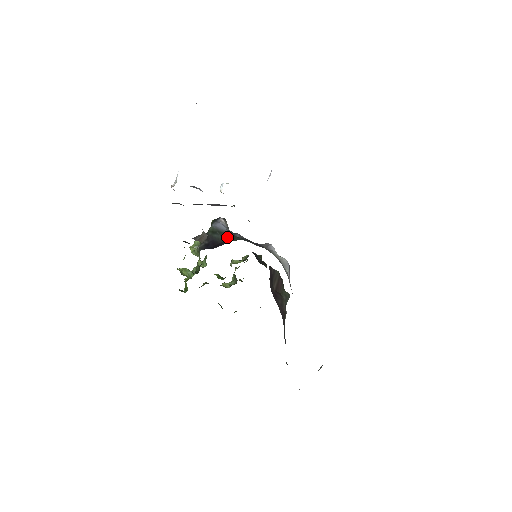
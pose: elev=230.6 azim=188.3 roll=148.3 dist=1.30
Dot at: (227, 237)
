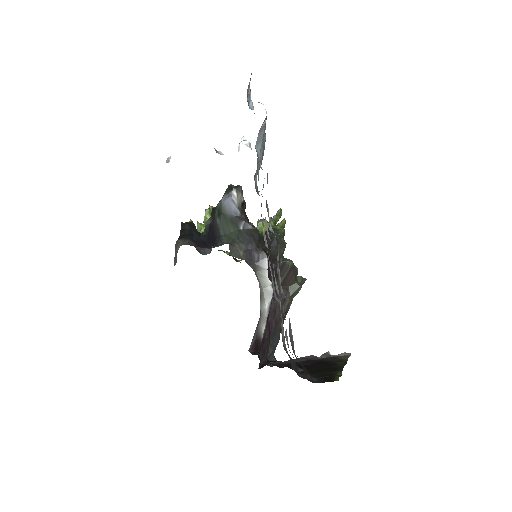
Dot at: (228, 227)
